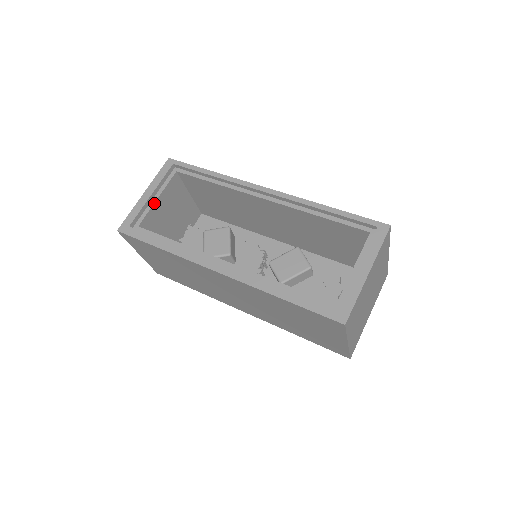
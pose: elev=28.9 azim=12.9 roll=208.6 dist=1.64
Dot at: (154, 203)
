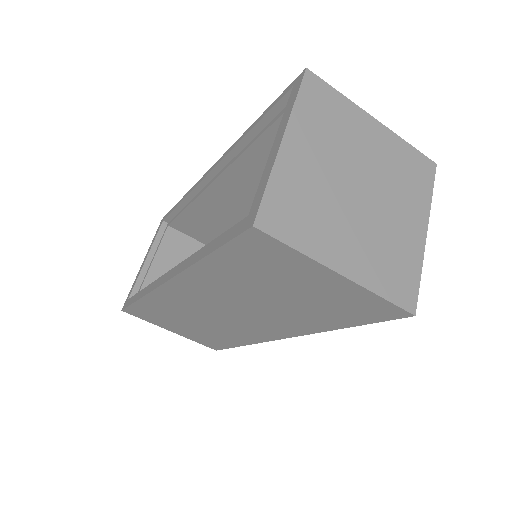
Dot at: (151, 266)
